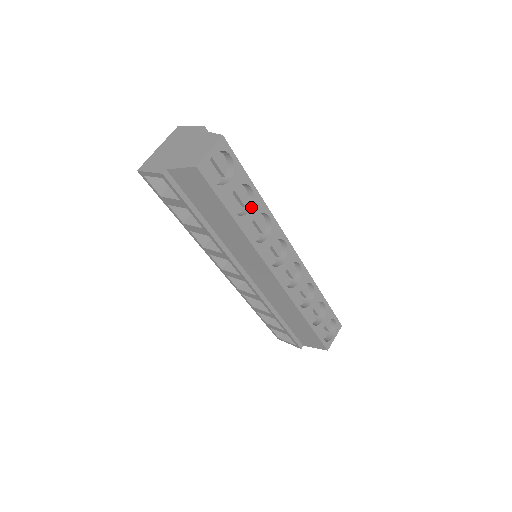
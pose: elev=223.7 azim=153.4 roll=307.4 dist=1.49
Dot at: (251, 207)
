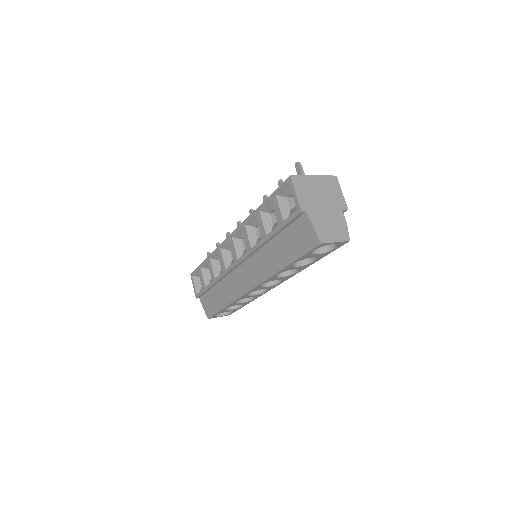
Dot at: (301, 265)
